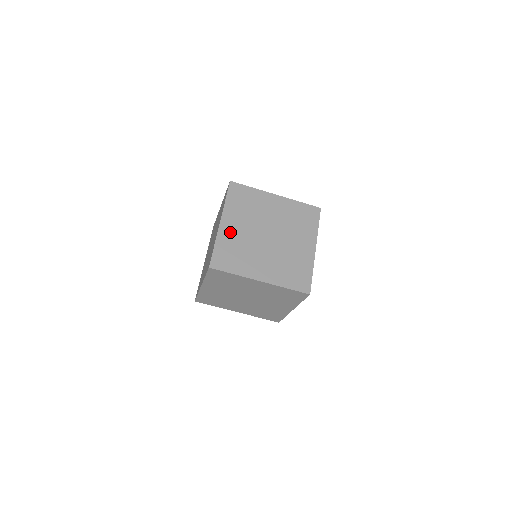
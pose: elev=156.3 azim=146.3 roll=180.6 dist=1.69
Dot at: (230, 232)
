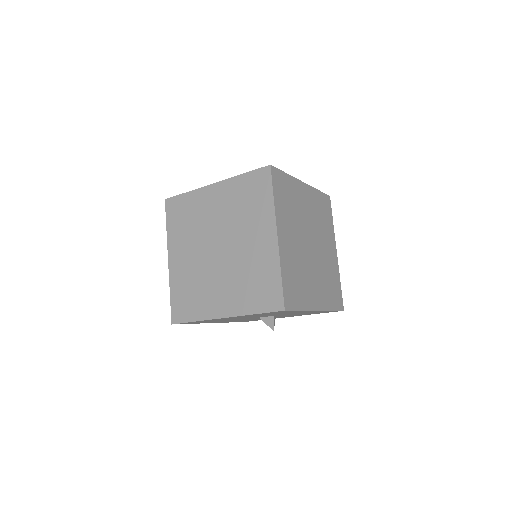
Dot at: occluded
